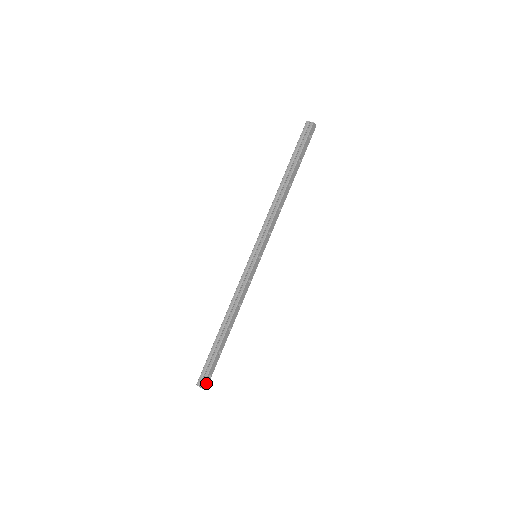
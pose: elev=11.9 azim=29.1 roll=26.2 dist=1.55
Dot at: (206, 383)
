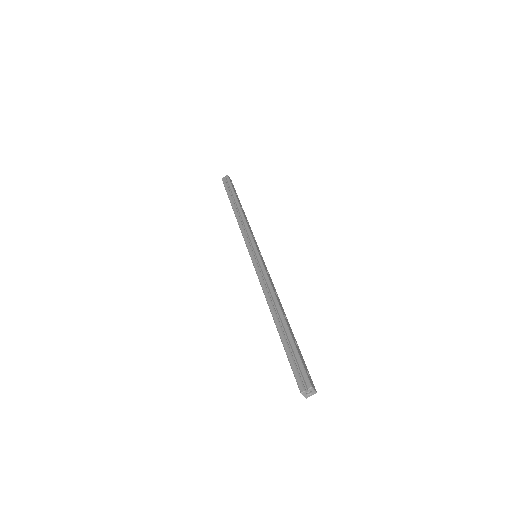
Dot at: (311, 383)
